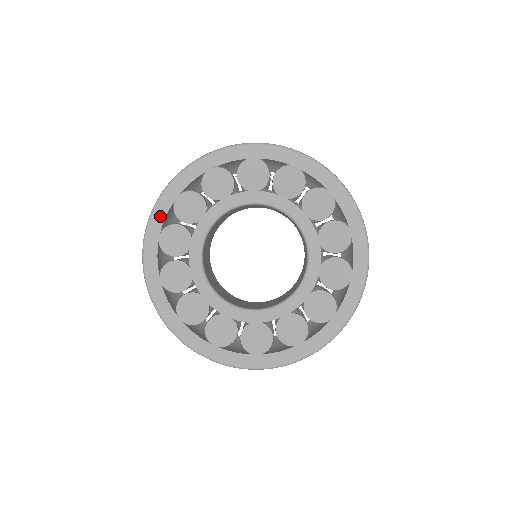
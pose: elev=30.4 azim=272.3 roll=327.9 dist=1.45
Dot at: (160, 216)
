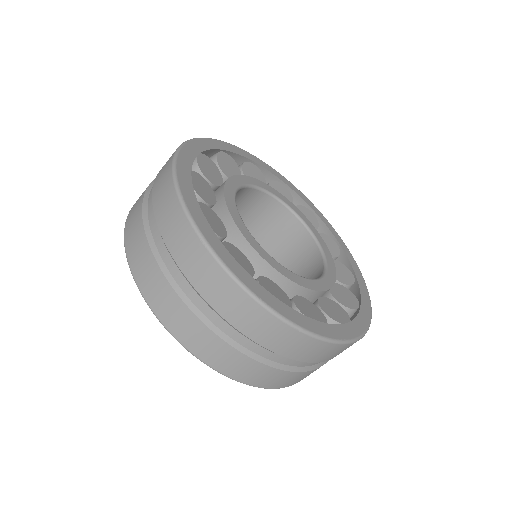
Dot at: (207, 145)
